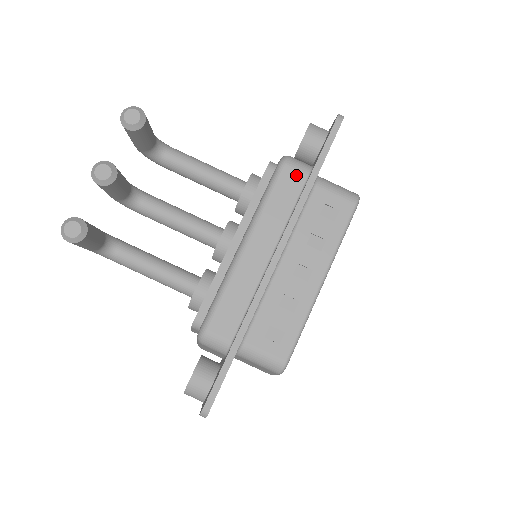
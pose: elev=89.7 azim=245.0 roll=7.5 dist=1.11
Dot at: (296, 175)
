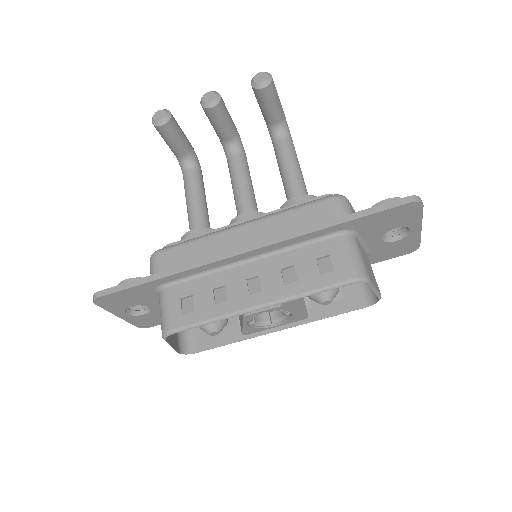
Dot at: (330, 212)
